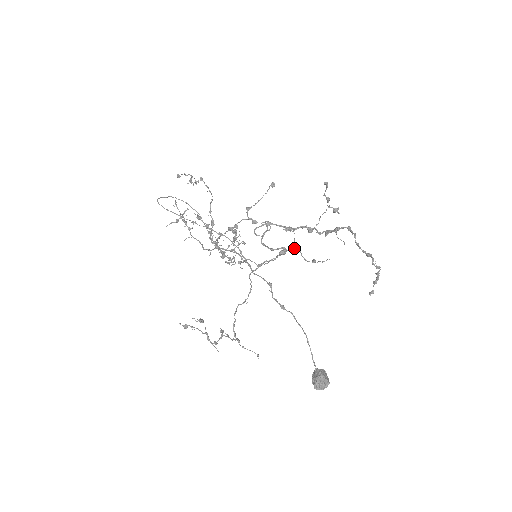
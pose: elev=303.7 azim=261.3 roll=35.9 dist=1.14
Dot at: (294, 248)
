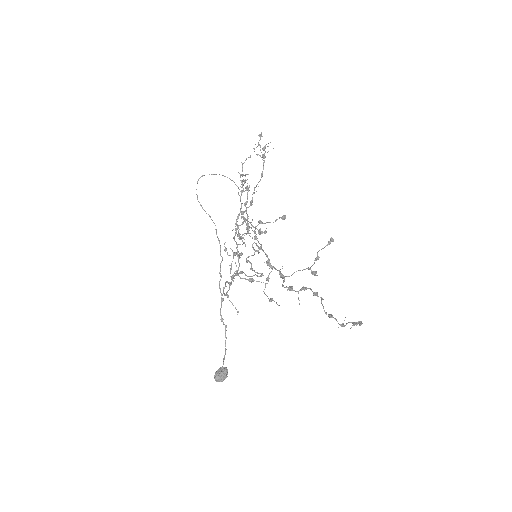
Dot at: (261, 282)
